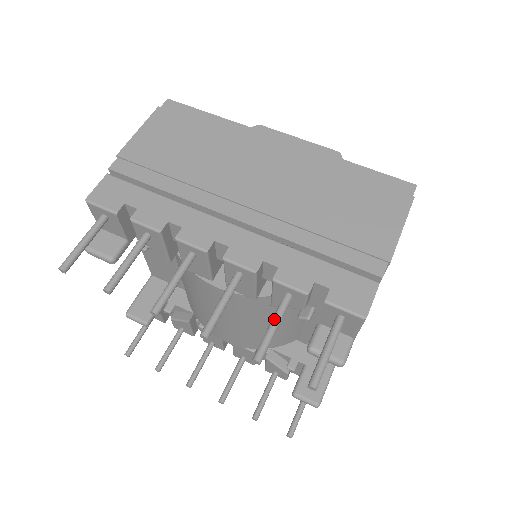
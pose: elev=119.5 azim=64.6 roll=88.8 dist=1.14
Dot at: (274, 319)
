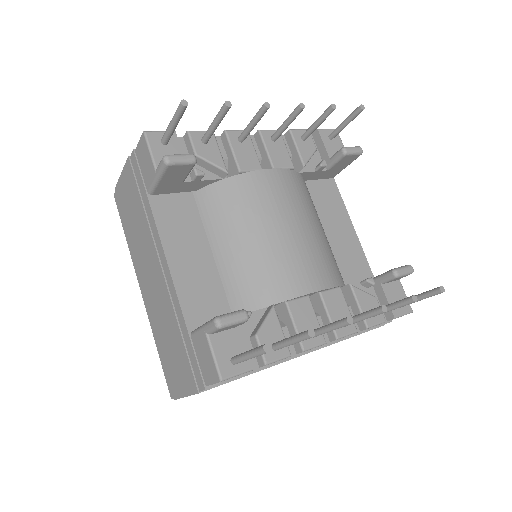
Dot at: (313, 123)
